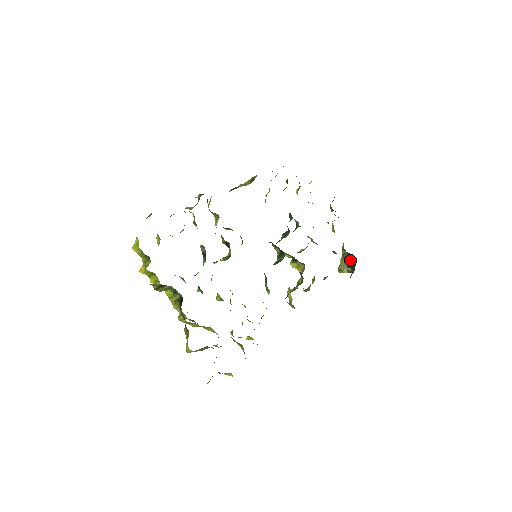
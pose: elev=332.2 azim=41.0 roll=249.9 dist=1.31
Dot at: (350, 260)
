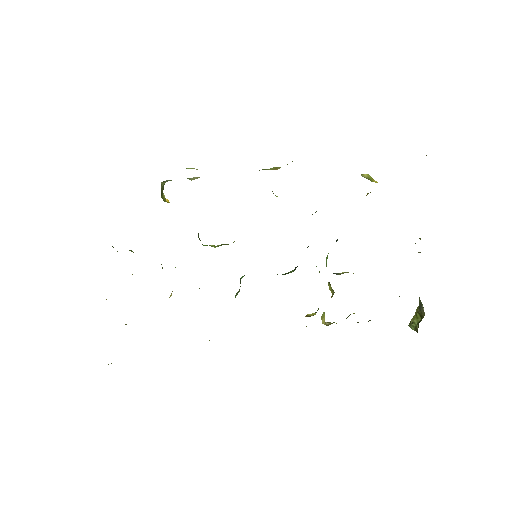
Dot at: (424, 315)
